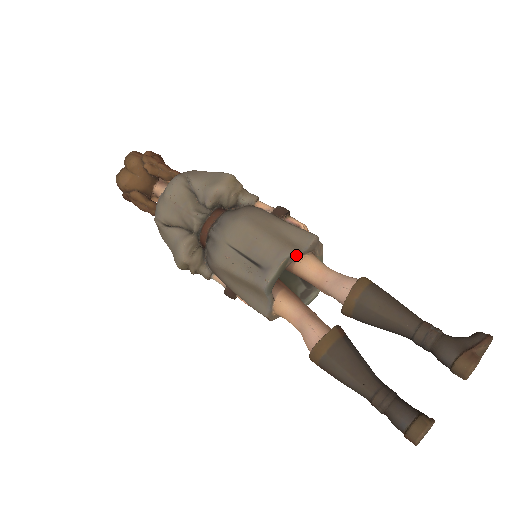
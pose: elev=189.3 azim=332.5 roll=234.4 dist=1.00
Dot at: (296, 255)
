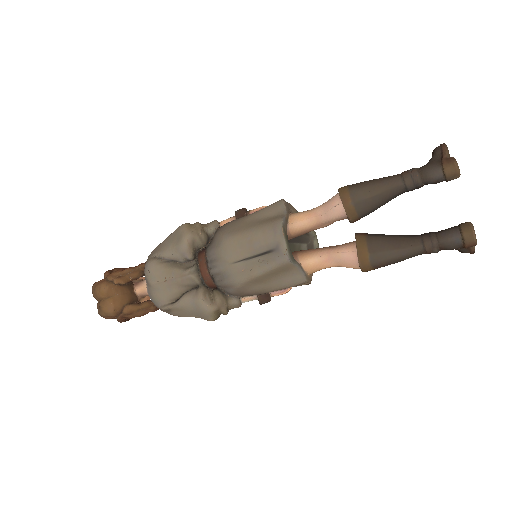
Dot at: (285, 221)
